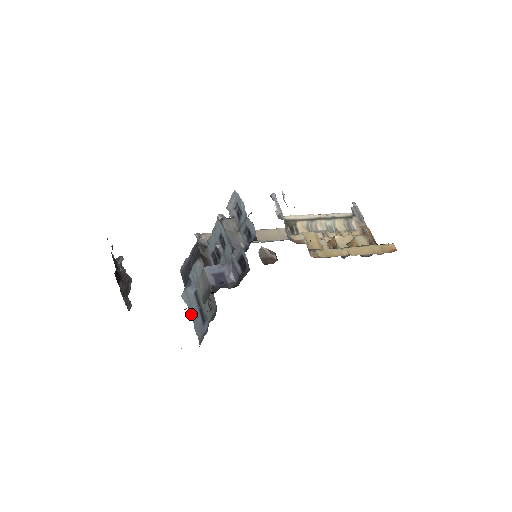
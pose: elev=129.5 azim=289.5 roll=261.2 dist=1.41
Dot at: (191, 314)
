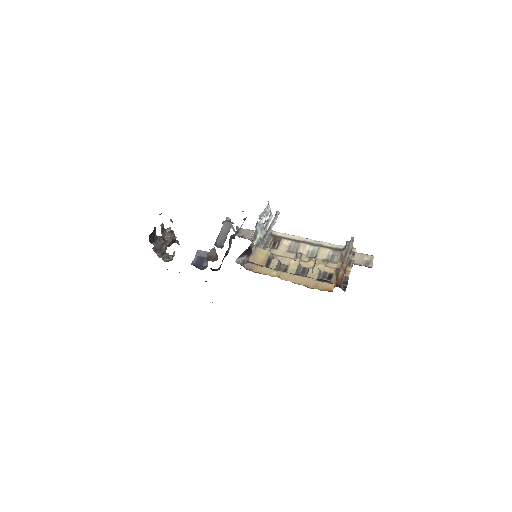
Dot at: occluded
